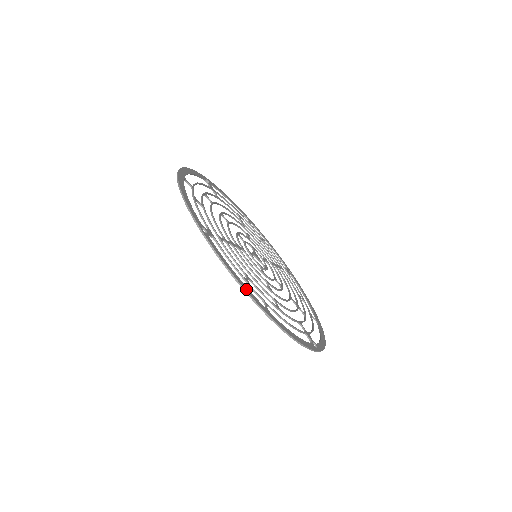
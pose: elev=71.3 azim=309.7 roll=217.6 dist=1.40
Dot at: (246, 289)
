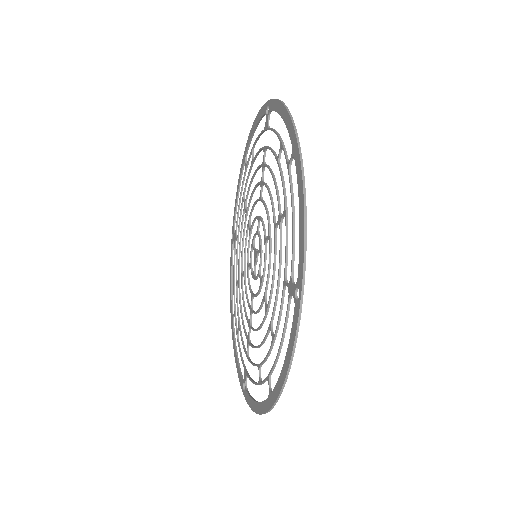
Dot at: occluded
